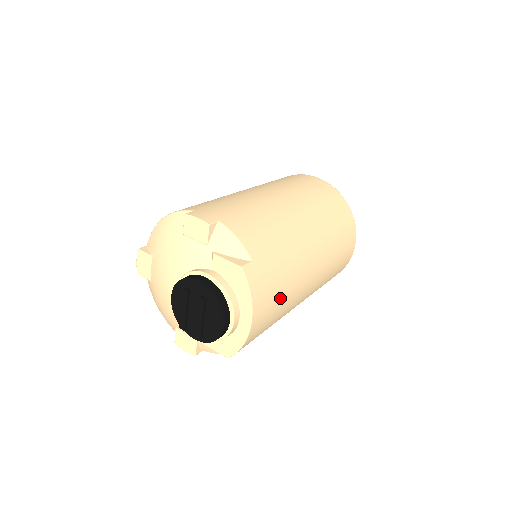
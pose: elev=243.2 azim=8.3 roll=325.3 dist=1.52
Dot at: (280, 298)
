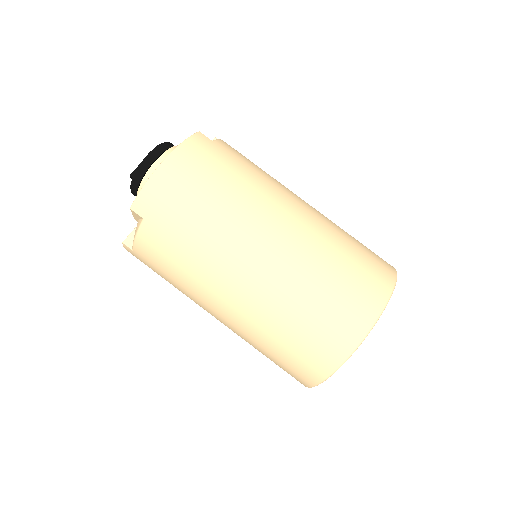
Dot at: (212, 187)
